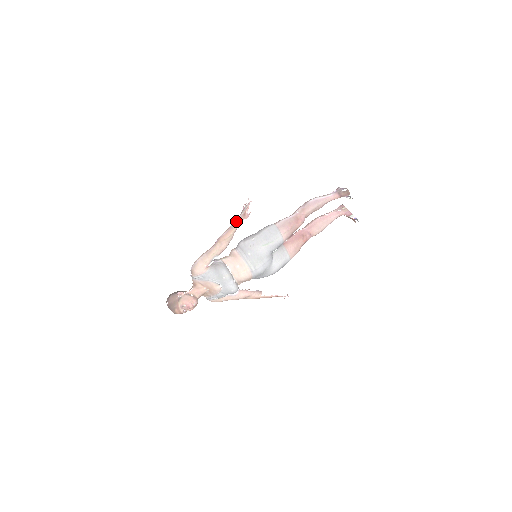
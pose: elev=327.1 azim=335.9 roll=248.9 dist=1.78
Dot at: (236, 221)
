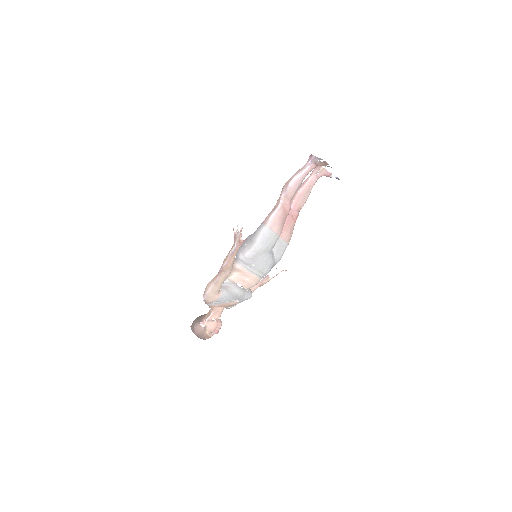
Dot at: (233, 249)
